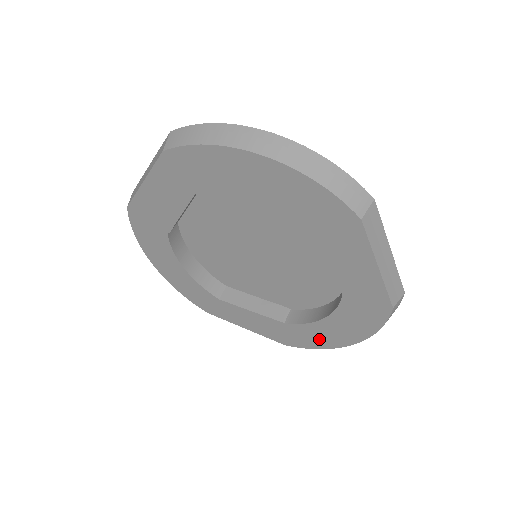
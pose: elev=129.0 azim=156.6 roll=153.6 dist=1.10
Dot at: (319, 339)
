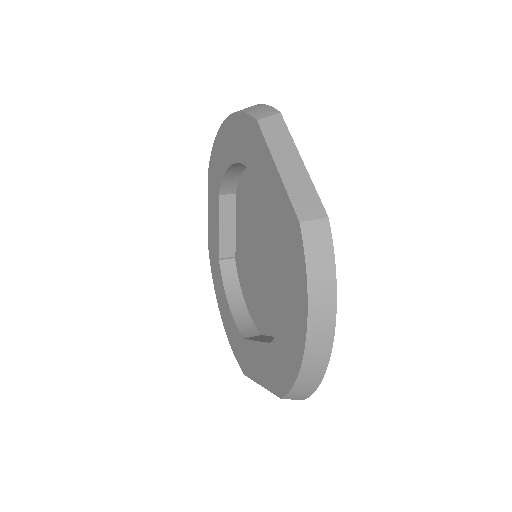
Dot at: (290, 355)
